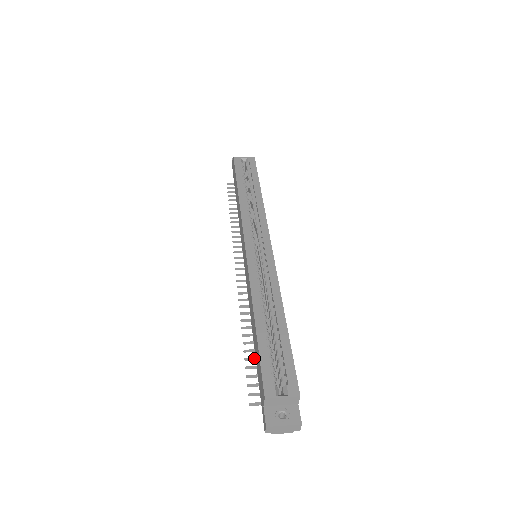
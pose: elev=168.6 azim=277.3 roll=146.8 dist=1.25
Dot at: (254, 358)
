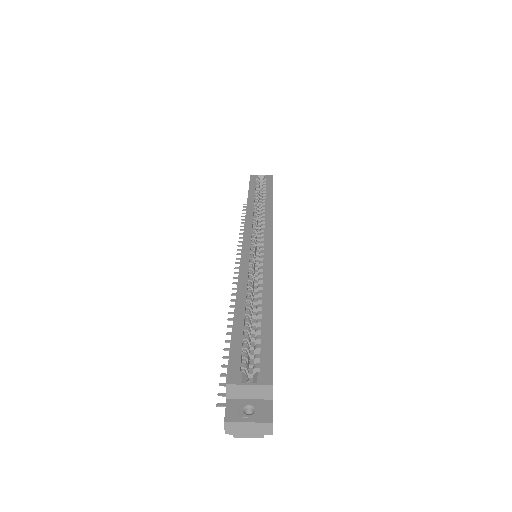
Dot at: occluded
